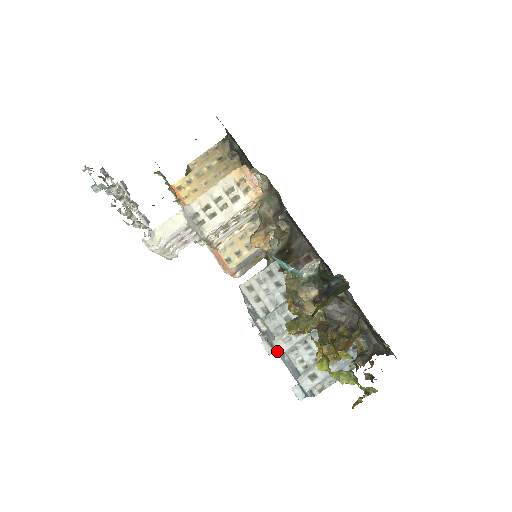
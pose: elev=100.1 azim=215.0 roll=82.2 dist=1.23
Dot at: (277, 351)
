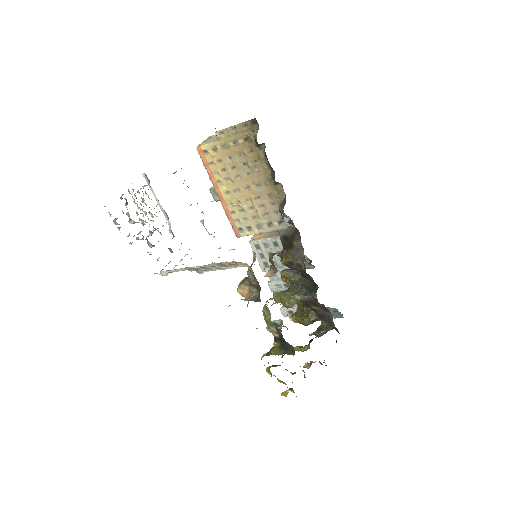
Dot at: occluded
